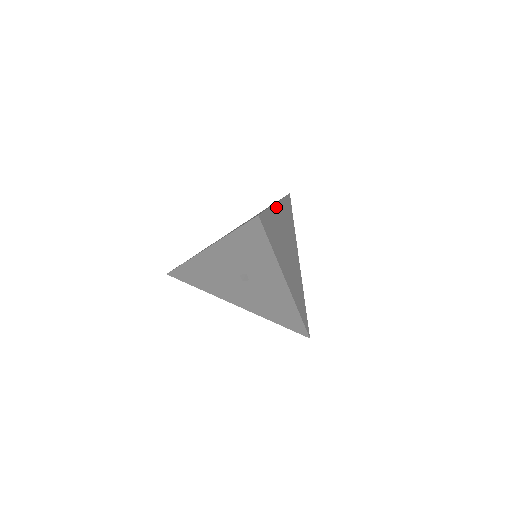
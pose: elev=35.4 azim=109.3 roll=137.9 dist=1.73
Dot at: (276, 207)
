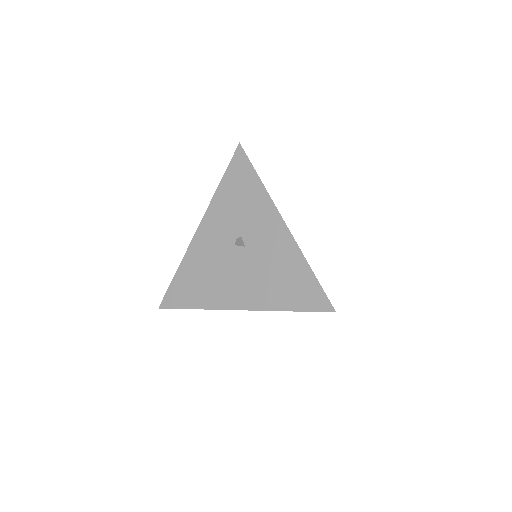
Dot at: occluded
